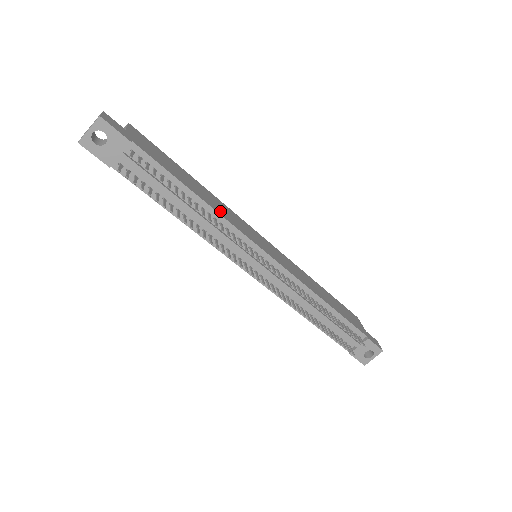
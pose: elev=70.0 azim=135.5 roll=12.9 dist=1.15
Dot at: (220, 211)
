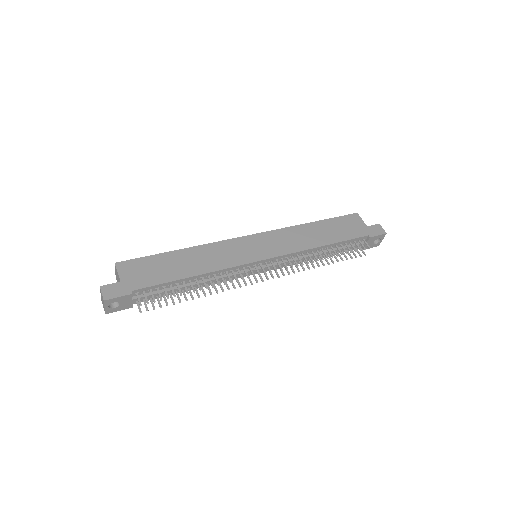
Dot at: (213, 265)
